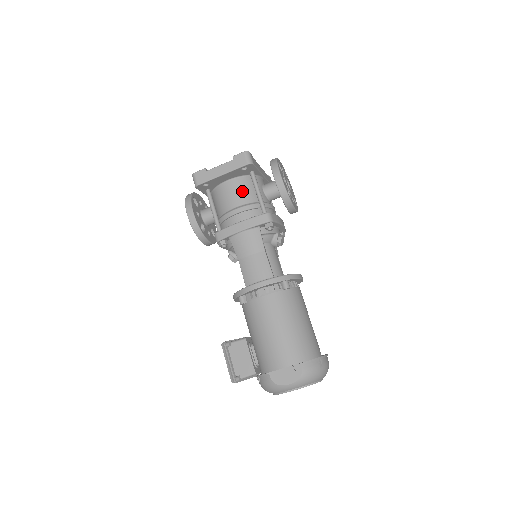
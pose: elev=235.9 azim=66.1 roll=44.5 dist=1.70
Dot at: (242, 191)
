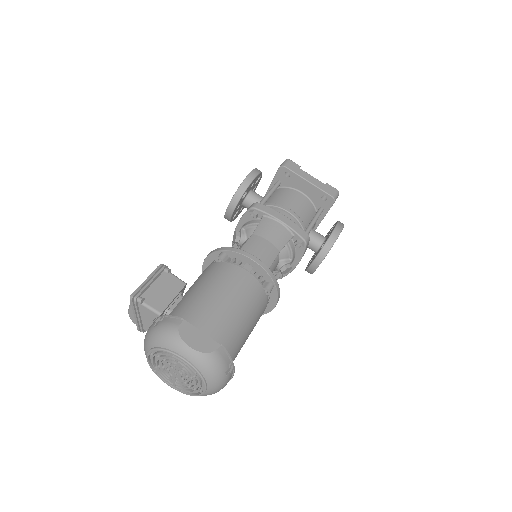
Dot at: (304, 208)
